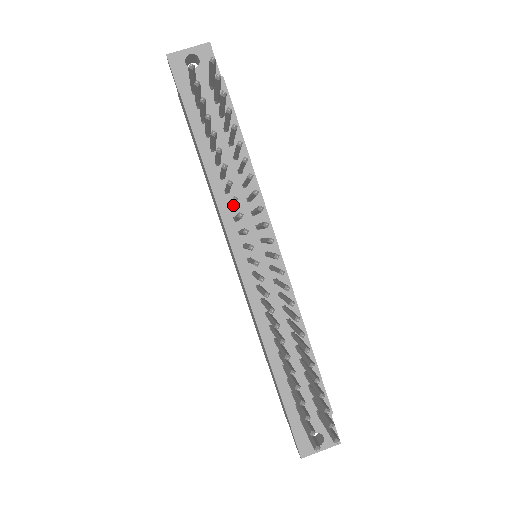
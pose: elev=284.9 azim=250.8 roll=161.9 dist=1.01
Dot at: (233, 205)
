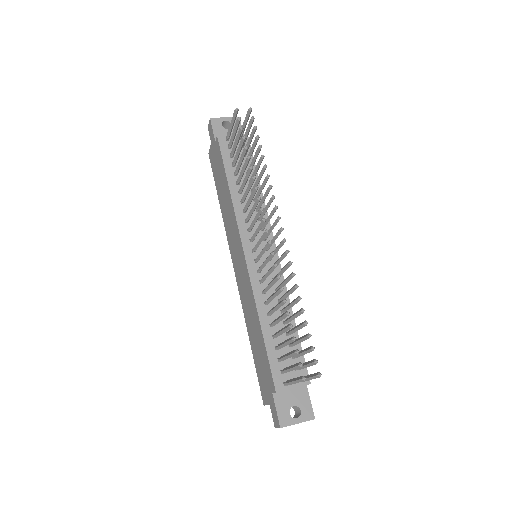
Dot at: (249, 203)
